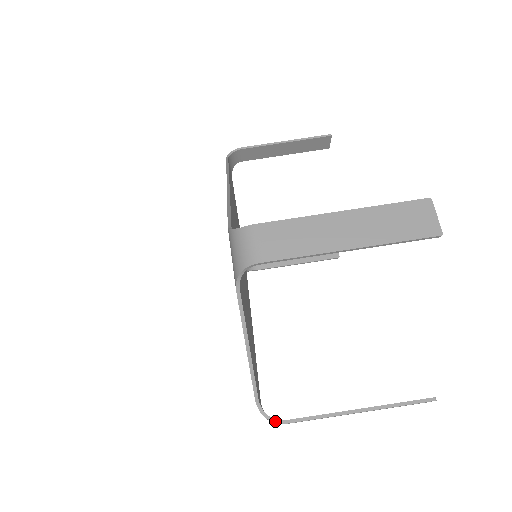
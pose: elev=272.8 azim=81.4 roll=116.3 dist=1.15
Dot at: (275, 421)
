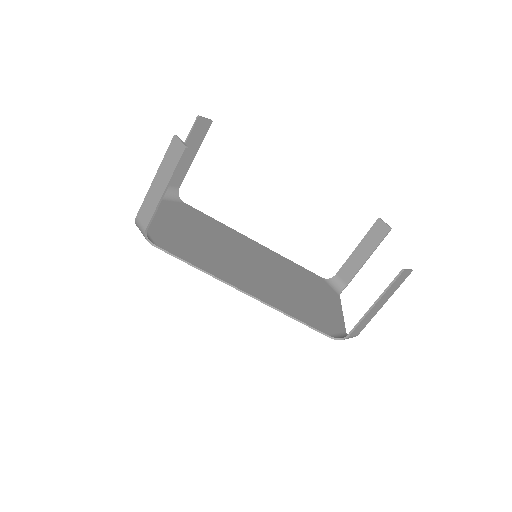
Dot at: occluded
